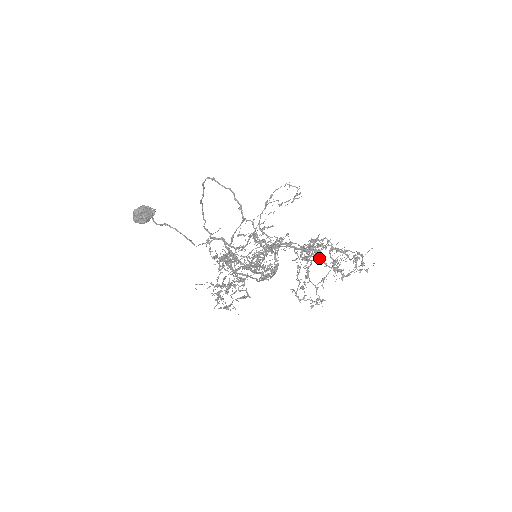
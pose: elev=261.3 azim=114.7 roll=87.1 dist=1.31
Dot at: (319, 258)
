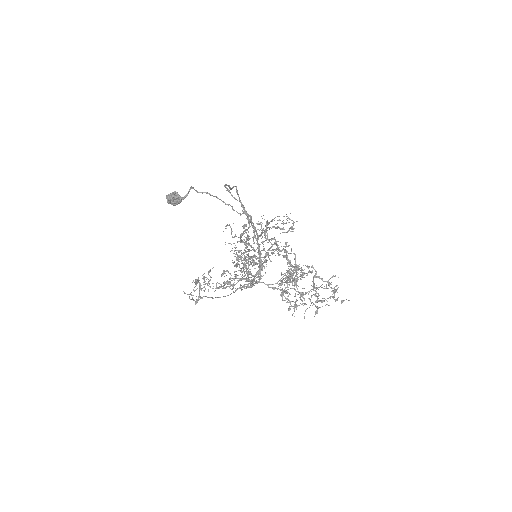
Dot at: (283, 295)
